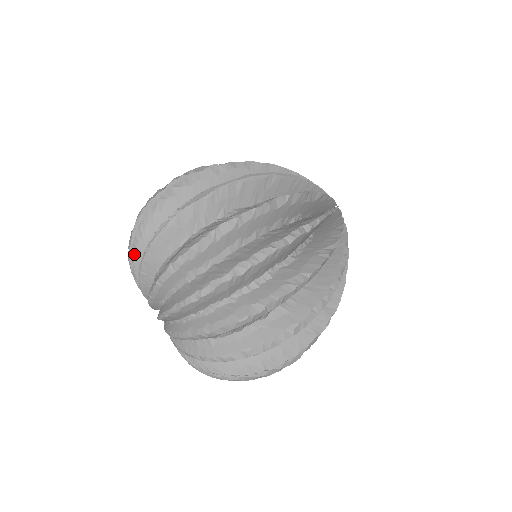
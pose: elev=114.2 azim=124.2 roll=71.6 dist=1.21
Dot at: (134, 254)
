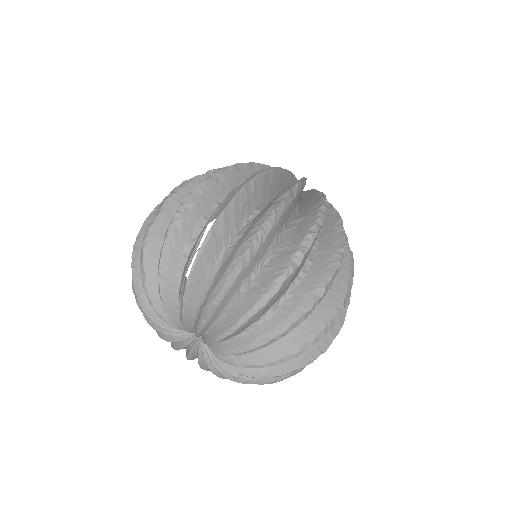
Dot at: (163, 286)
